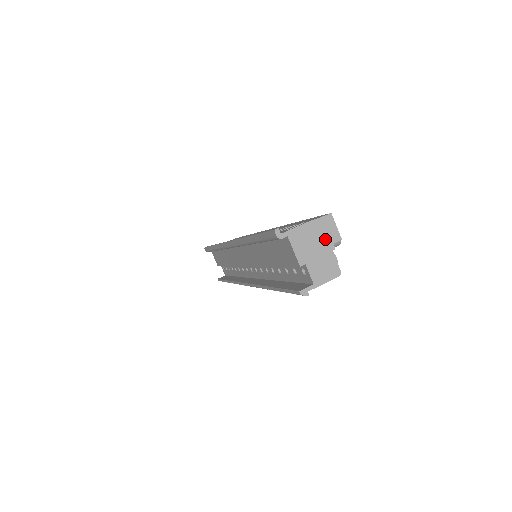
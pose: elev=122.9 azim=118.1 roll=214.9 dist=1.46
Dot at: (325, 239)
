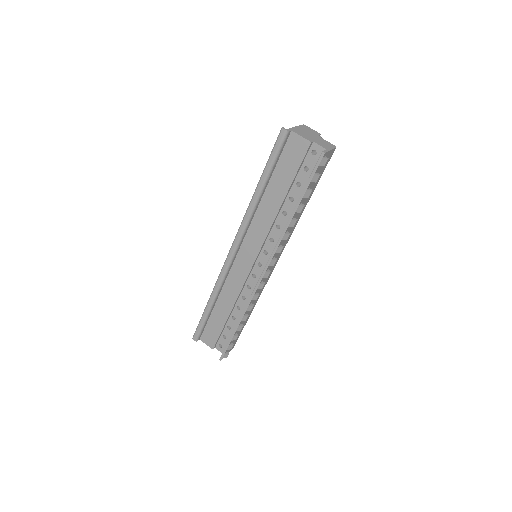
Dot at: (312, 133)
